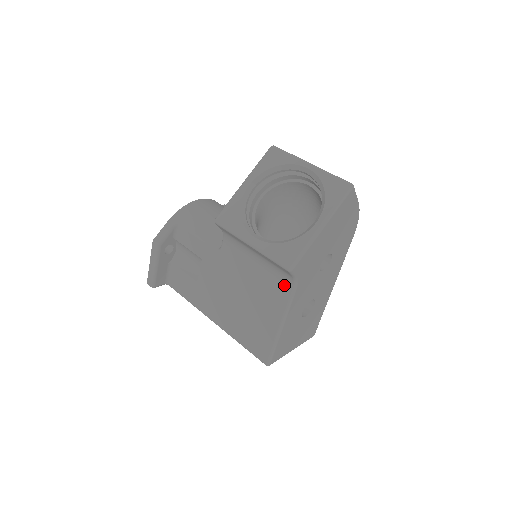
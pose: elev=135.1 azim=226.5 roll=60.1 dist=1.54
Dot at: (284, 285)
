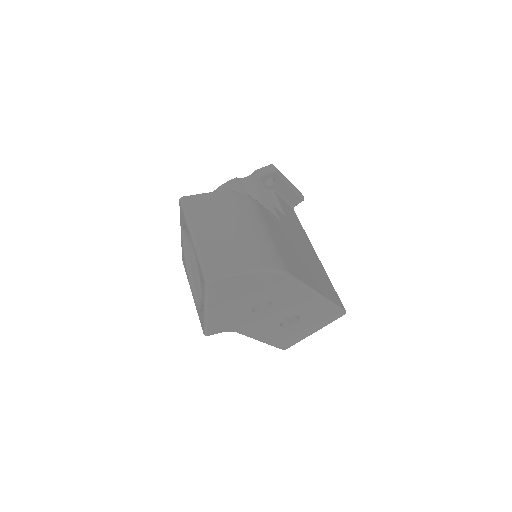
Dot at: occluded
